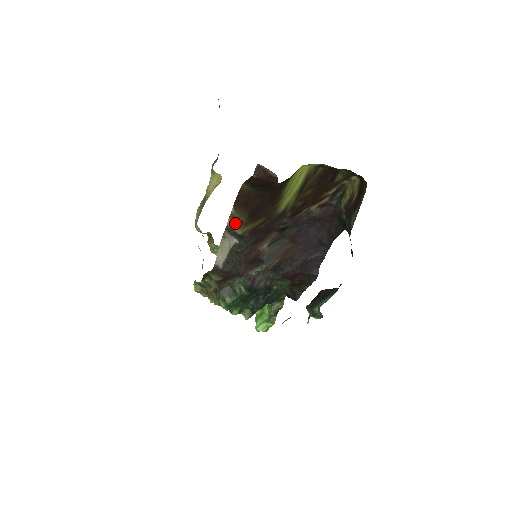
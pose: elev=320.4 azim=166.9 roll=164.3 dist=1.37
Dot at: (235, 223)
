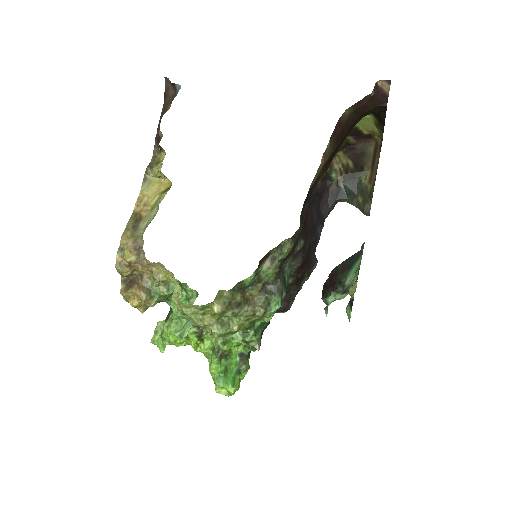
Dot at: (322, 164)
